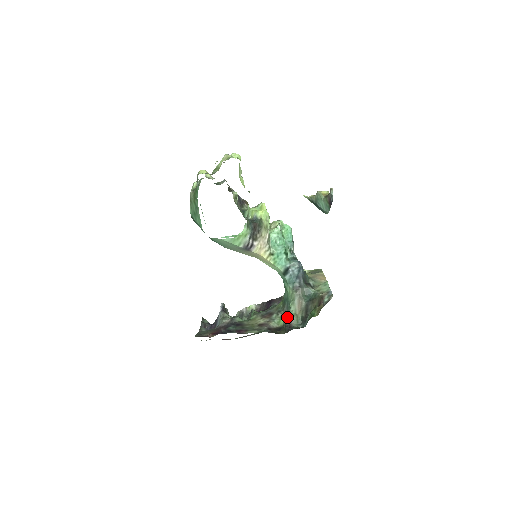
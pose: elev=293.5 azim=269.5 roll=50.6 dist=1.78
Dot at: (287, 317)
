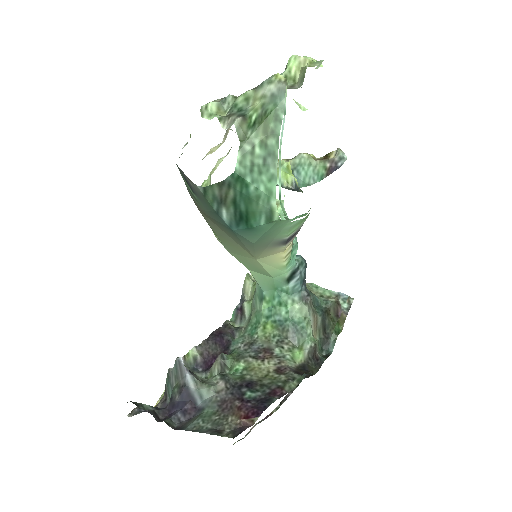
Dot at: (308, 345)
